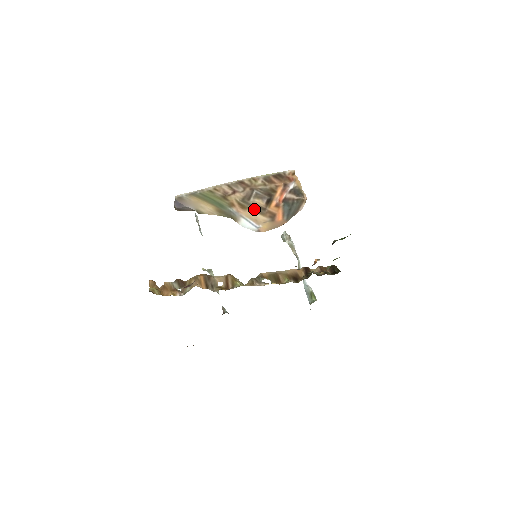
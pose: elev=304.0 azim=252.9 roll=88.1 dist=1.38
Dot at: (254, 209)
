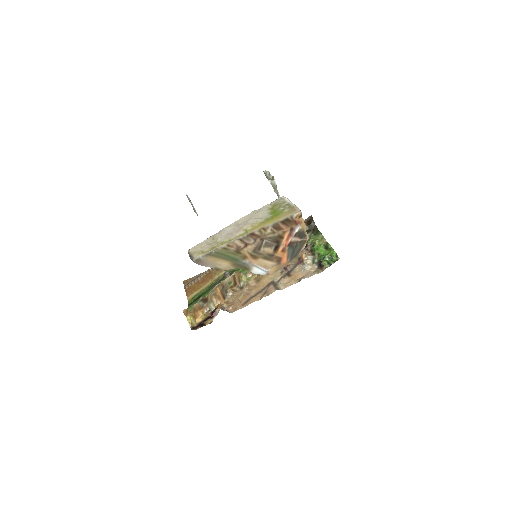
Dot at: (264, 257)
